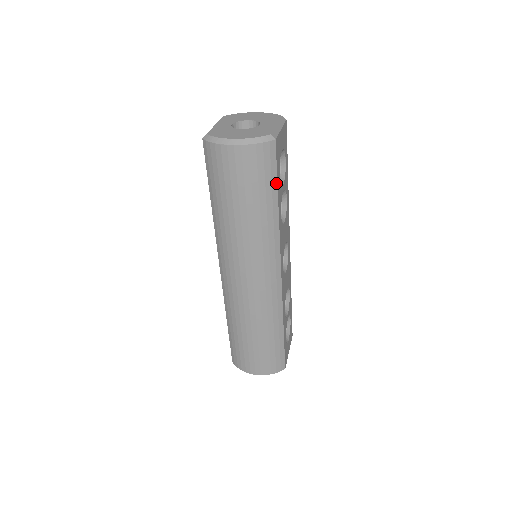
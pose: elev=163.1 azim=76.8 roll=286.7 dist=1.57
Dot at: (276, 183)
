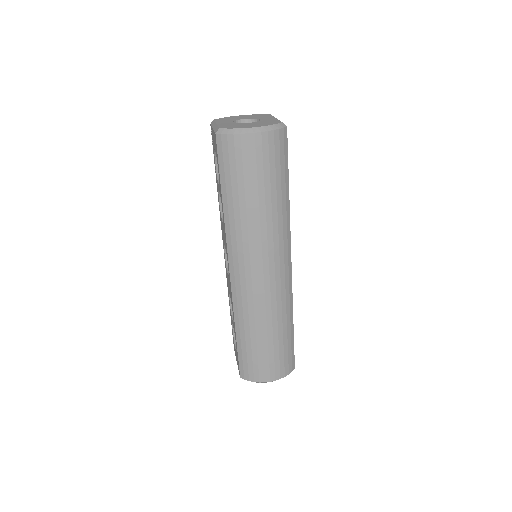
Dot at: (287, 170)
